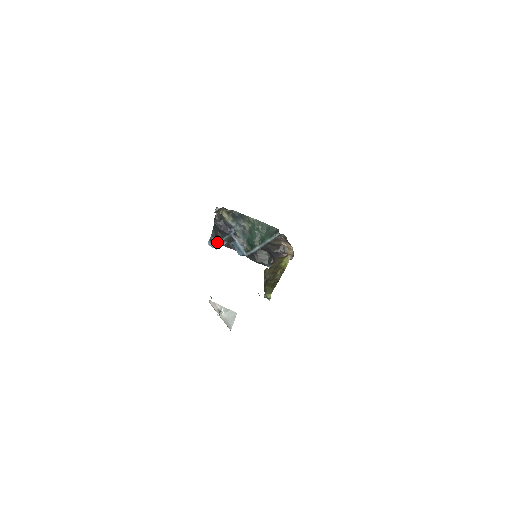
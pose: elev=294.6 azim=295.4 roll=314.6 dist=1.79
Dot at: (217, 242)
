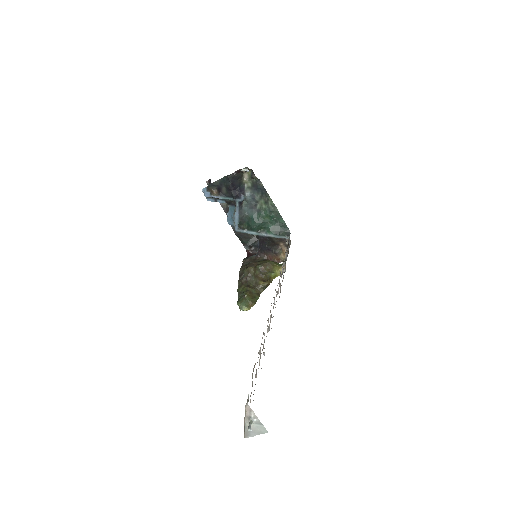
Dot at: (215, 195)
